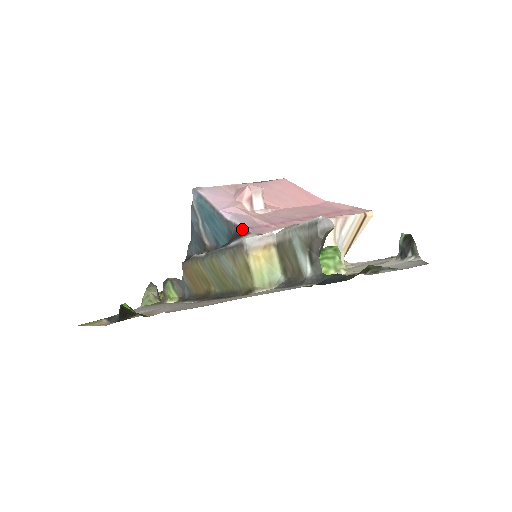
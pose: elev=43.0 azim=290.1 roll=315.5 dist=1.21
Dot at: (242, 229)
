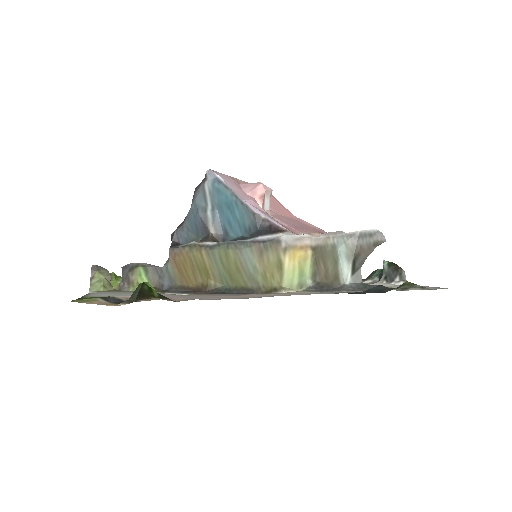
Dot at: (275, 225)
